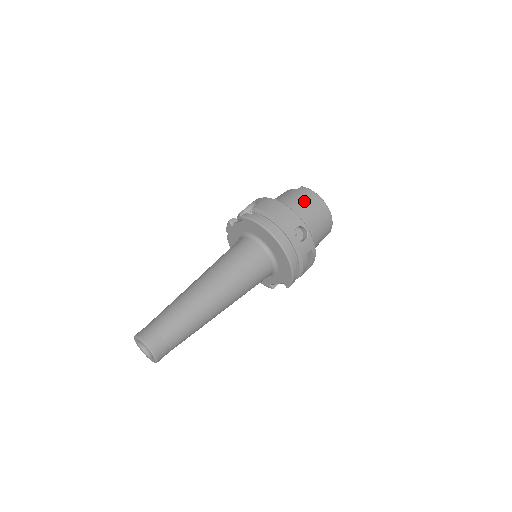
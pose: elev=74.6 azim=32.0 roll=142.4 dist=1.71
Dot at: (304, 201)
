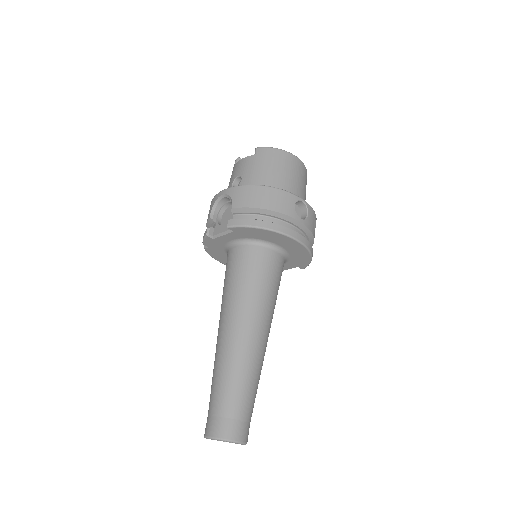
Dot at: (275, 167)
